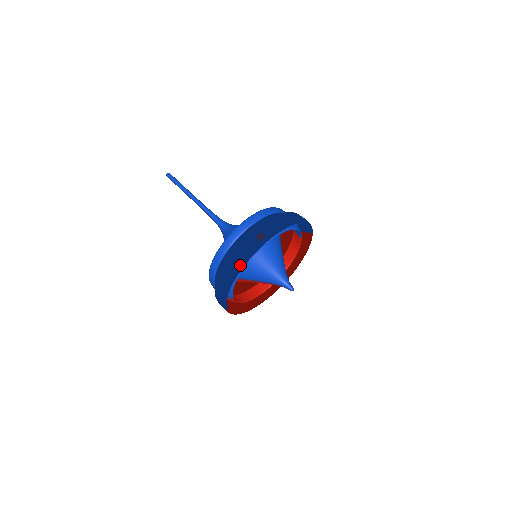
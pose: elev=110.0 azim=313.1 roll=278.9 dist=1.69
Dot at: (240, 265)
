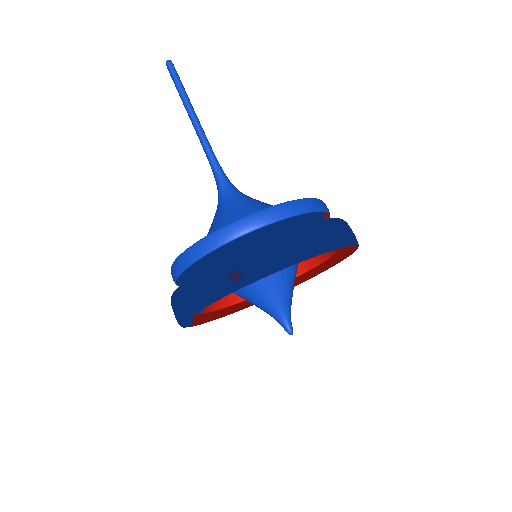
Dot at: (194, 307)
